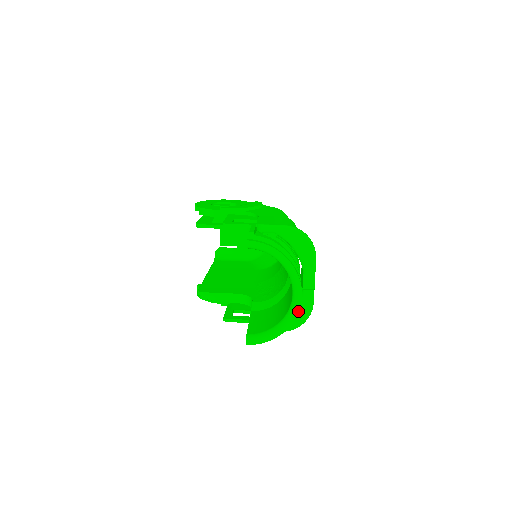
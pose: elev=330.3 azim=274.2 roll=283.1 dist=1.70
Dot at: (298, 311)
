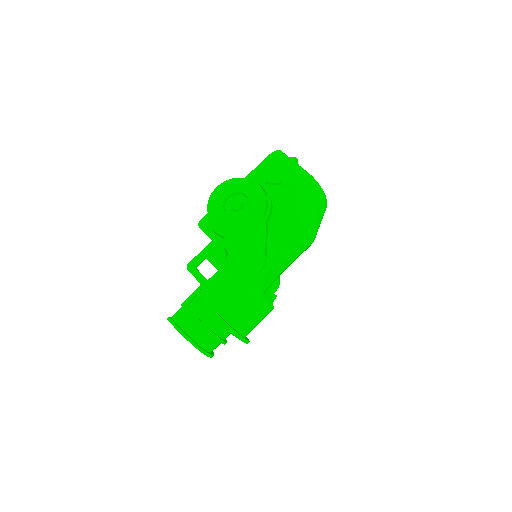
Dot at: (211, 357)
